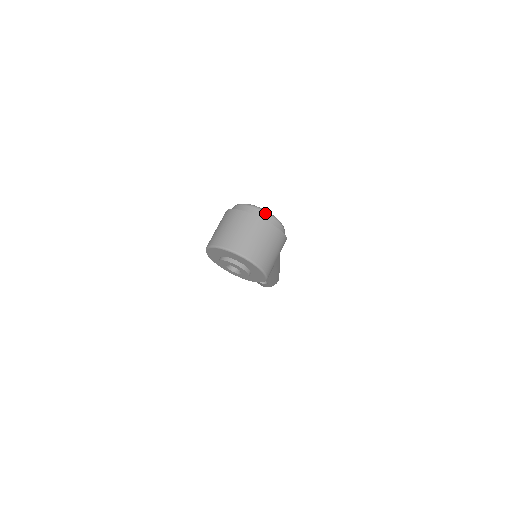
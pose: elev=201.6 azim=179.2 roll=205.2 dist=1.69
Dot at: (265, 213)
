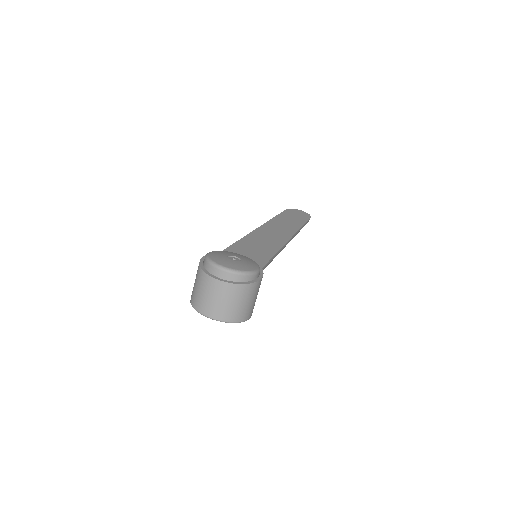
Dot at: (228, 273)
